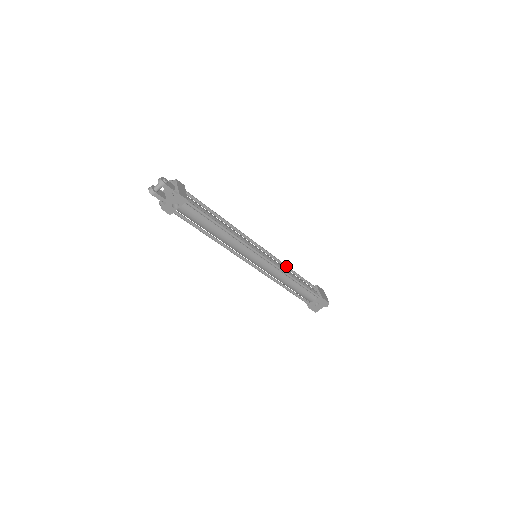
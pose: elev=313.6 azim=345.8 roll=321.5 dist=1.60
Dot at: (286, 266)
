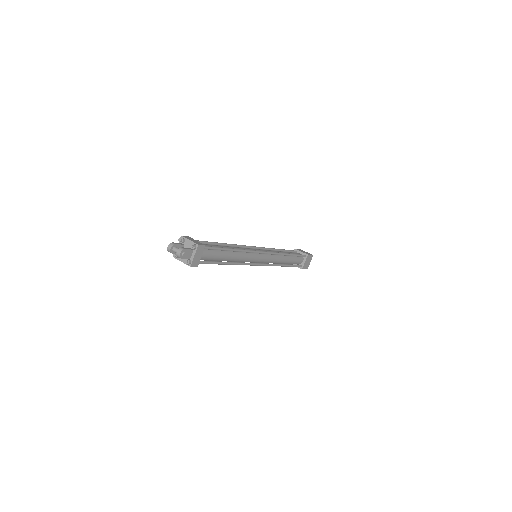
Dot at: occluded
